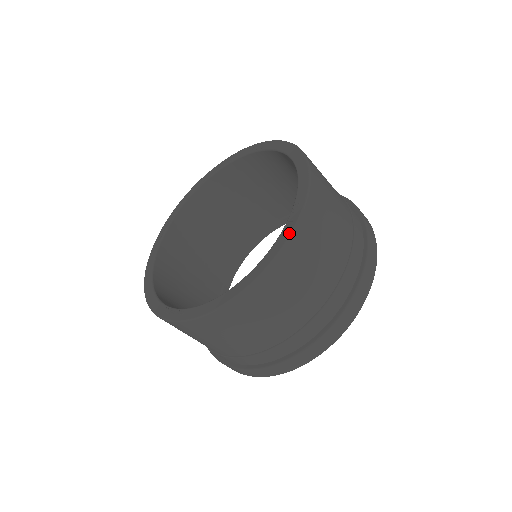
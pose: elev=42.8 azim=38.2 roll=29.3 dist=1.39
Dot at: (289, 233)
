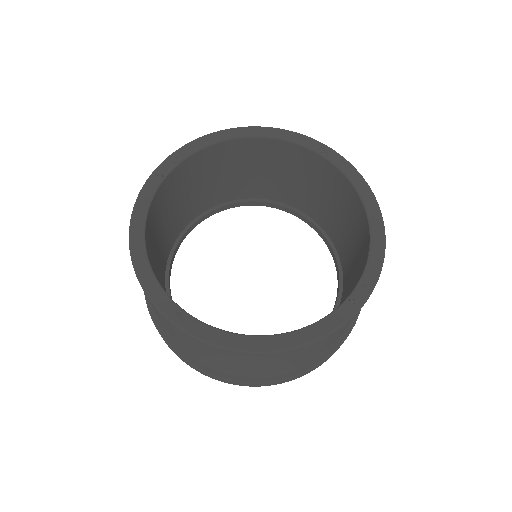
Dot at: (354, 311)
